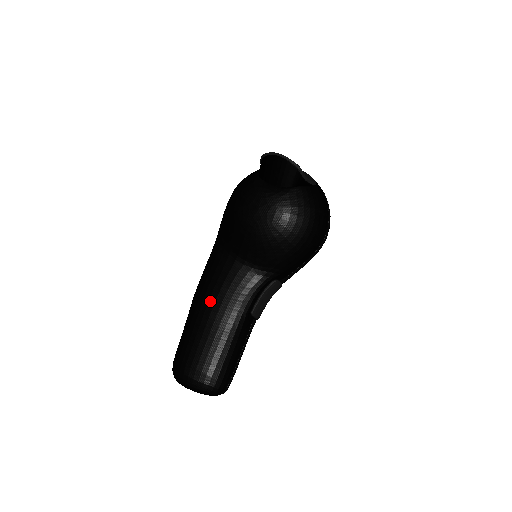
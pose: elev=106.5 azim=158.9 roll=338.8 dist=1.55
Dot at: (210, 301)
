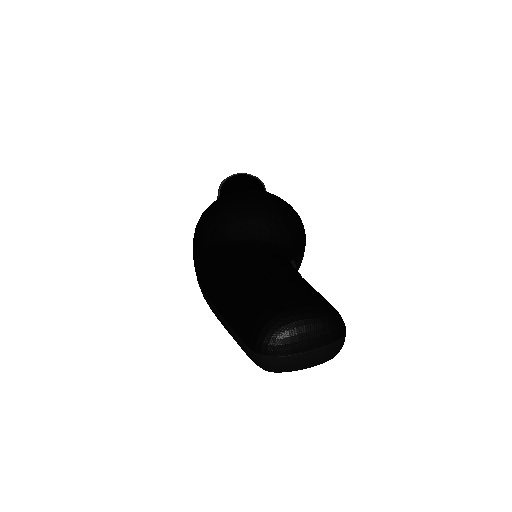
Dot at: (252, 263)
